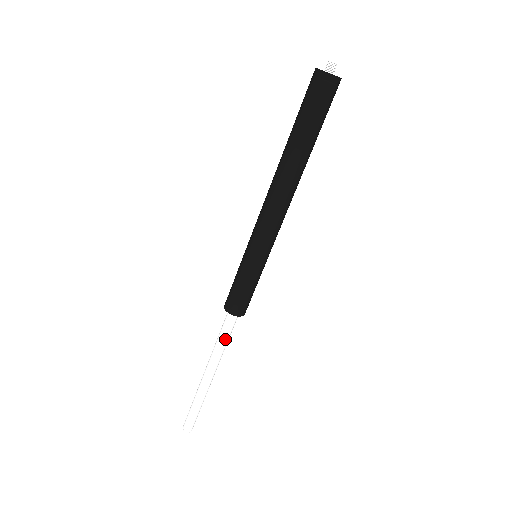
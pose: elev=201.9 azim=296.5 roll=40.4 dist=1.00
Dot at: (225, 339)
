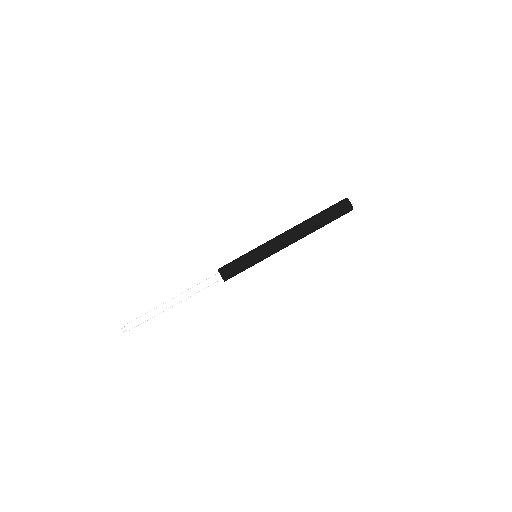
Dot at: (204, 288)
